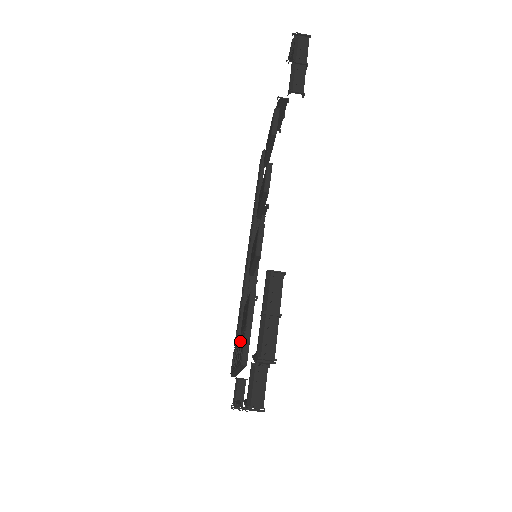
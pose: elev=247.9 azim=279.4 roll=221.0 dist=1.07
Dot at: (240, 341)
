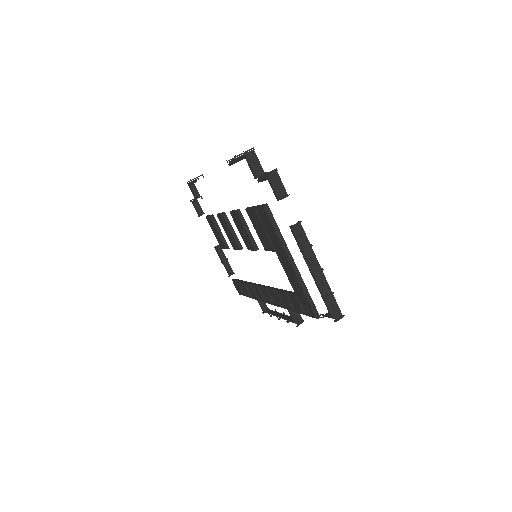
Dot at: (272, 244)
